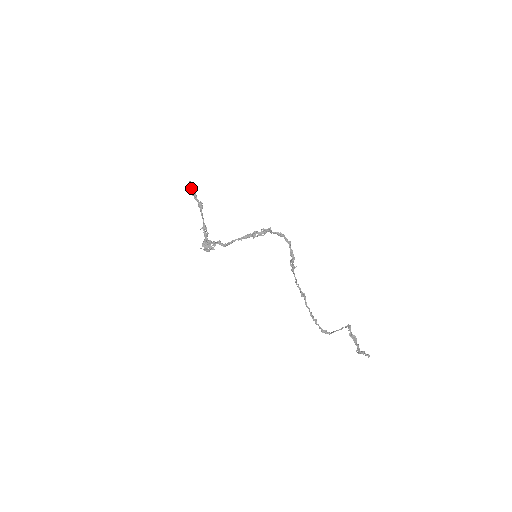
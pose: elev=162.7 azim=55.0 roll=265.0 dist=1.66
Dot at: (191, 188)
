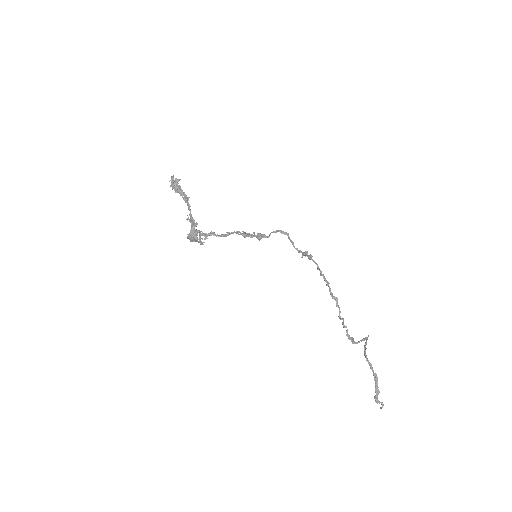
Dot at: (177, 179)
